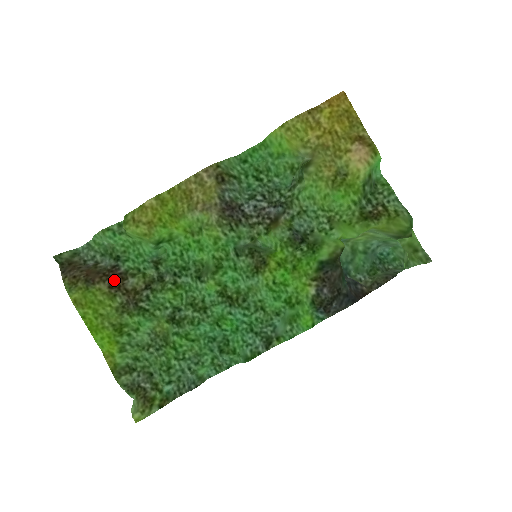
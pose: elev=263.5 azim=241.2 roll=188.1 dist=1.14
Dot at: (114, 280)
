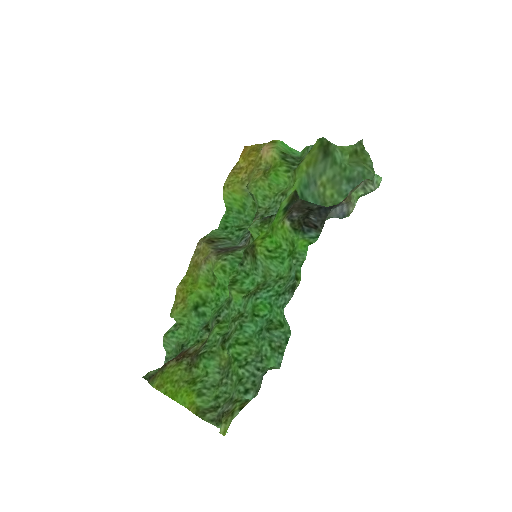
Dot at: (180, 356)
